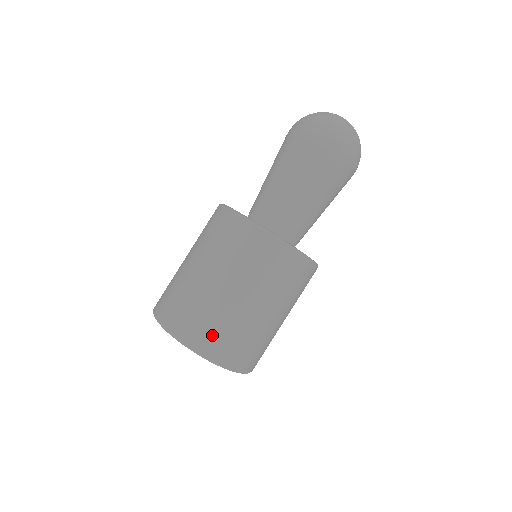
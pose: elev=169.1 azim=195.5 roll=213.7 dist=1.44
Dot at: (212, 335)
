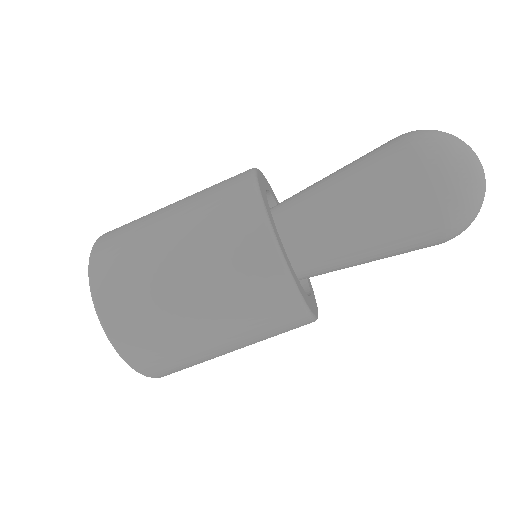
Dot at: (131, 318)
